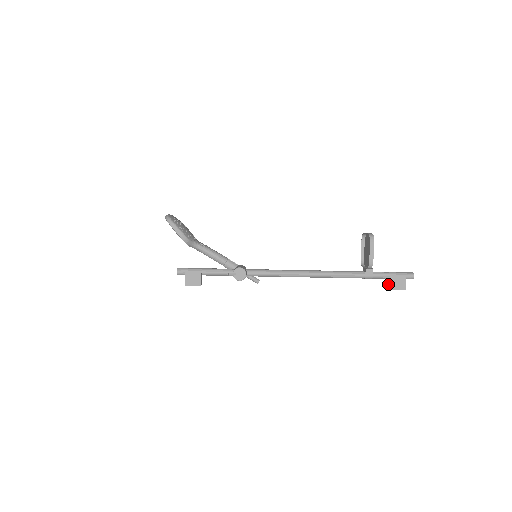
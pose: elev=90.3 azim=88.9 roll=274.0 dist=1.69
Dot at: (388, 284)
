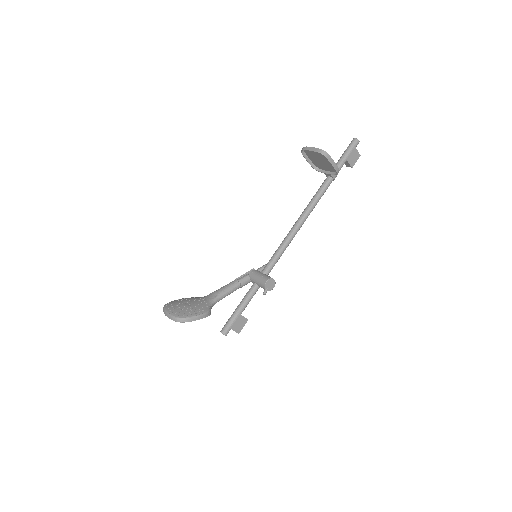
Dot at: (347, 165)
